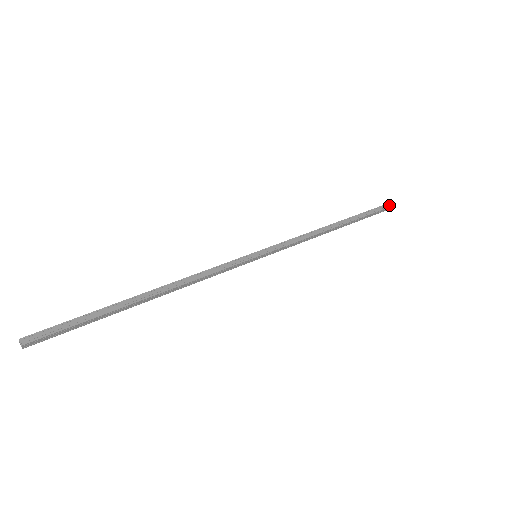
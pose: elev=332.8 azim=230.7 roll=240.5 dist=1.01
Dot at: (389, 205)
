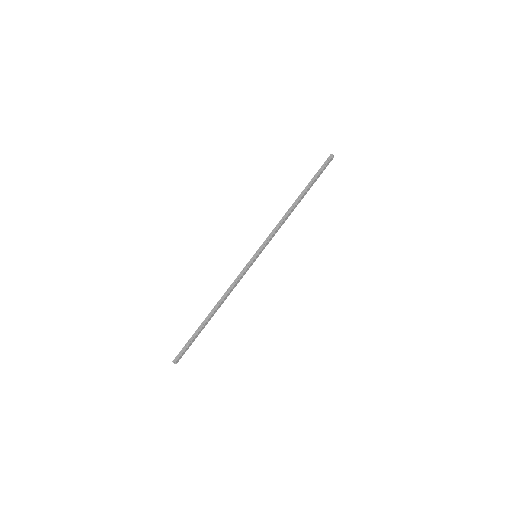
Dot at: (333, 157)
